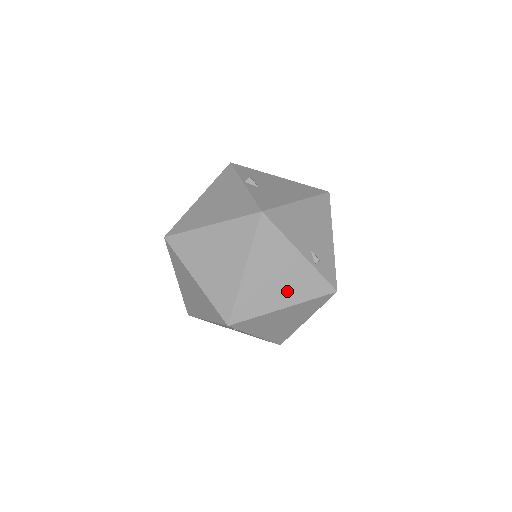
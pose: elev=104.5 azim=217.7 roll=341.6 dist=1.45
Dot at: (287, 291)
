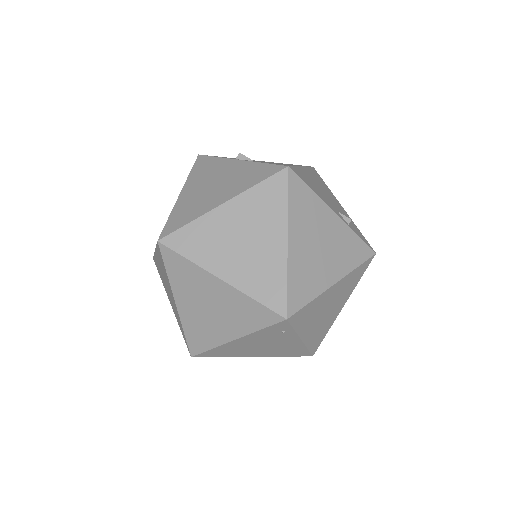
Dot at: (333, 261)
